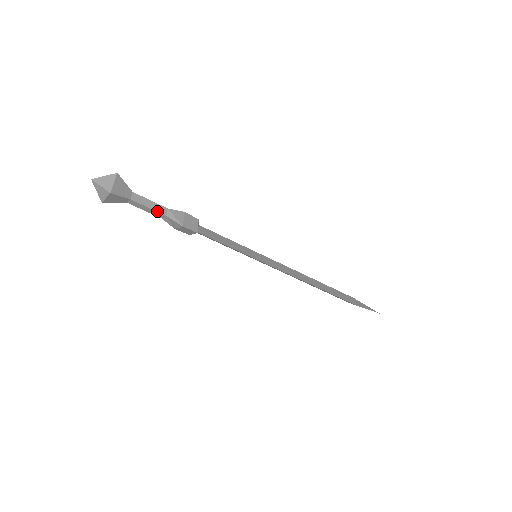
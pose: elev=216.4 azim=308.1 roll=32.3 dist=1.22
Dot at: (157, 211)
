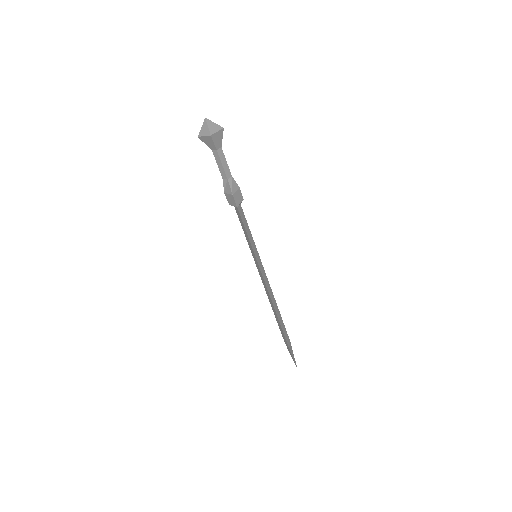
Dot at: (225, 172)
